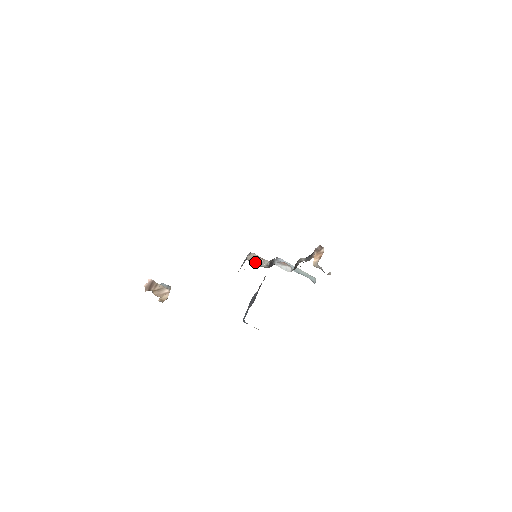
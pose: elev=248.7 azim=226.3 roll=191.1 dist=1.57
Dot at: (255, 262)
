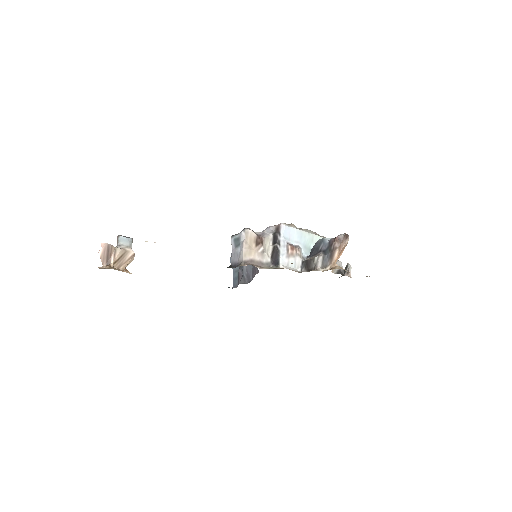
Dot at: (254, 261)
